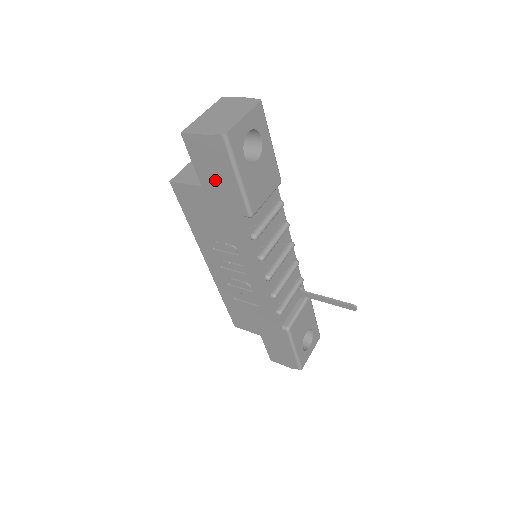
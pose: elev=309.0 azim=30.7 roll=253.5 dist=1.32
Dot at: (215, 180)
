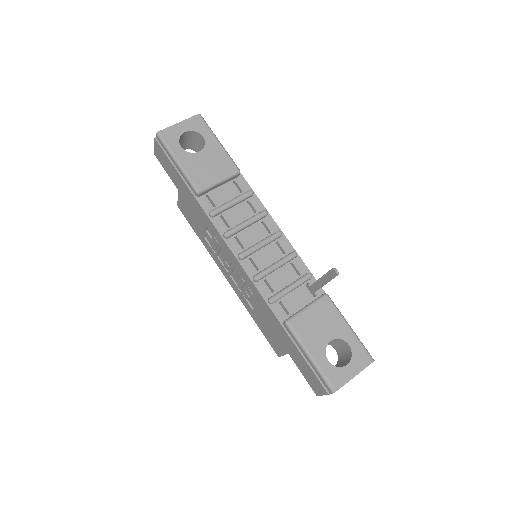
Dot at: (175, 176)
